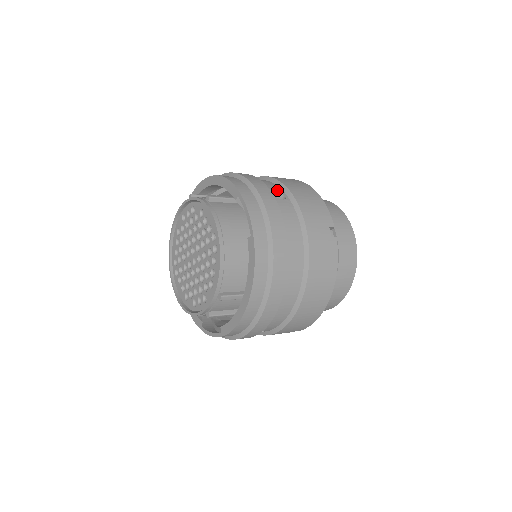
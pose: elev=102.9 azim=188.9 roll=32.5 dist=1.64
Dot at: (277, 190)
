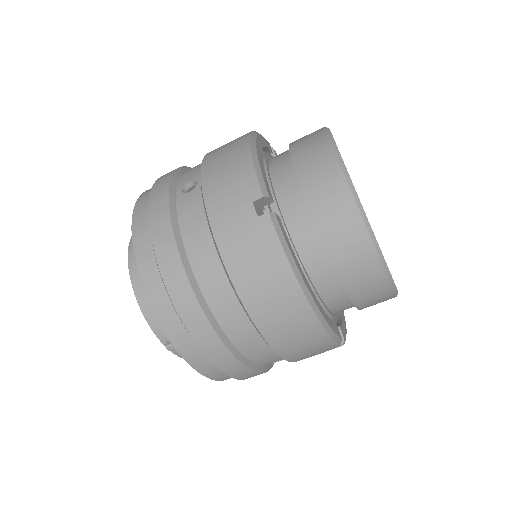
Dot at: (192, 178)
